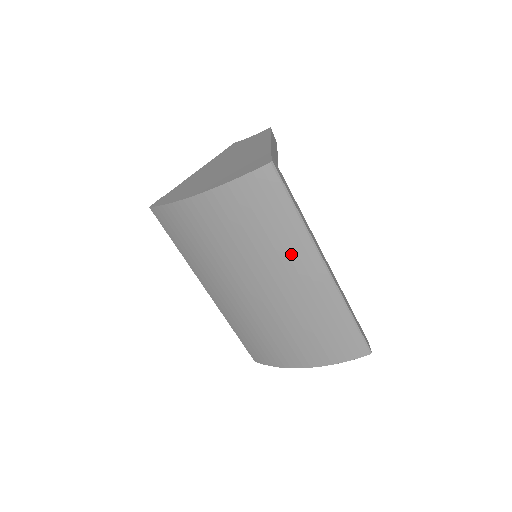
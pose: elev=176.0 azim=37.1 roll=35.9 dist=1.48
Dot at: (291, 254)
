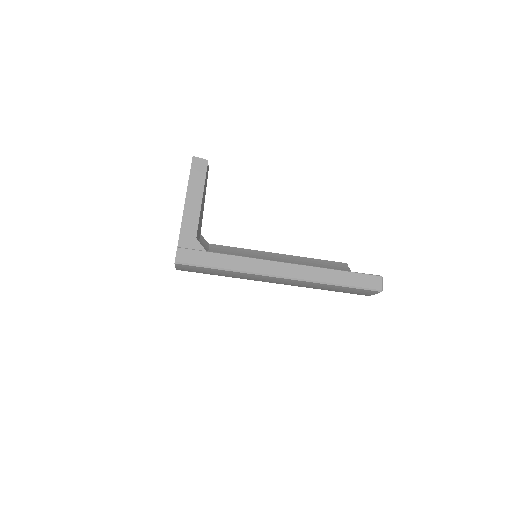
Dot at: (252, 278)
